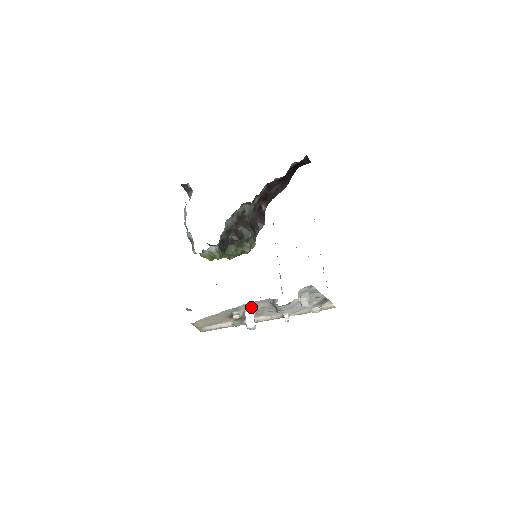
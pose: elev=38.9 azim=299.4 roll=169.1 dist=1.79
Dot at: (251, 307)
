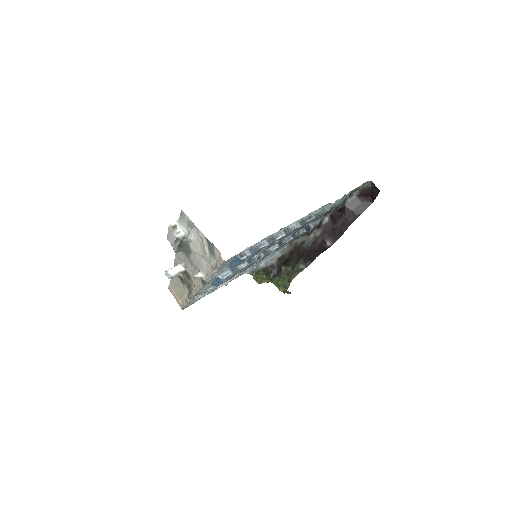
Dot at: (182, 261)
